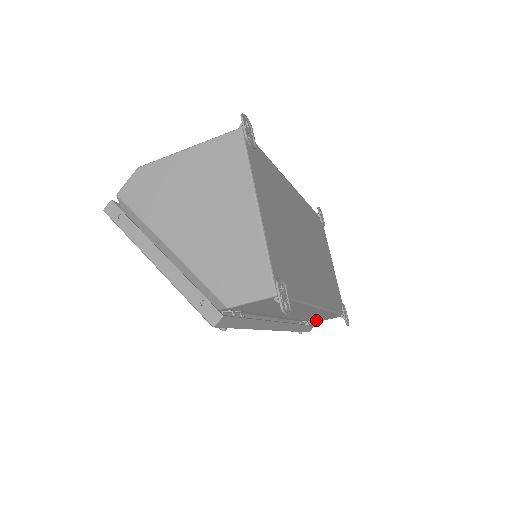
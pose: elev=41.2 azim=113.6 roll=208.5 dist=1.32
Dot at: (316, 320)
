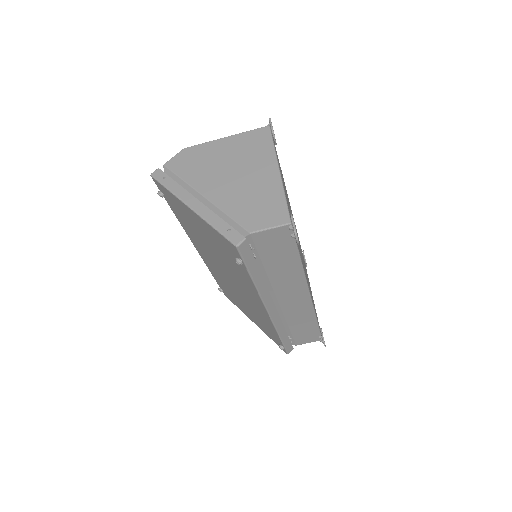
Dot at: (297, 338)
